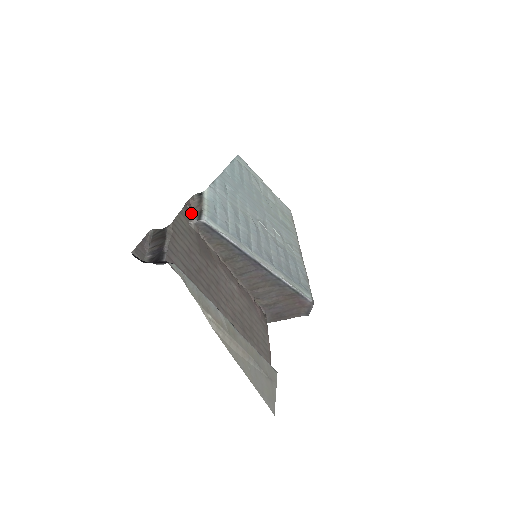
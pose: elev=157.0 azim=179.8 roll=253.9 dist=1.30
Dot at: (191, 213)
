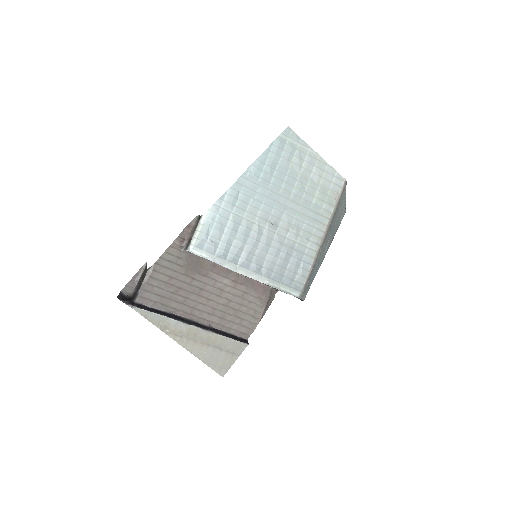
Dot at: (186, 238)
